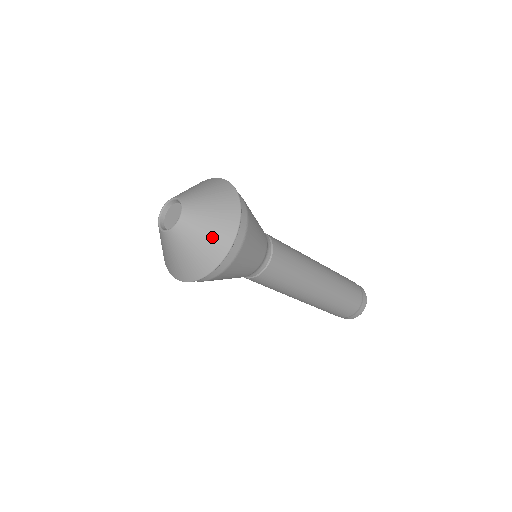
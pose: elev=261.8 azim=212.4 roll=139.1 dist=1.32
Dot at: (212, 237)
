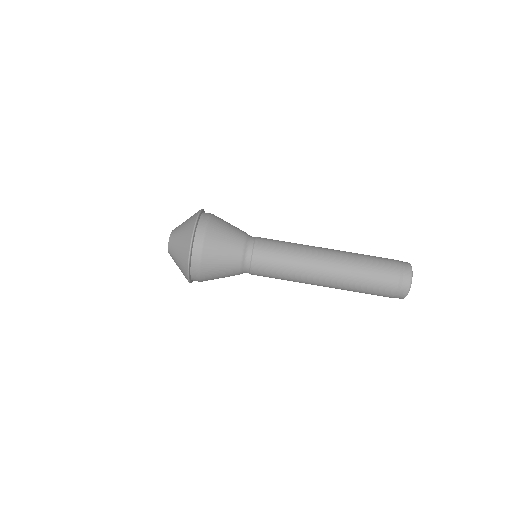
Dot at: (185, 231)
